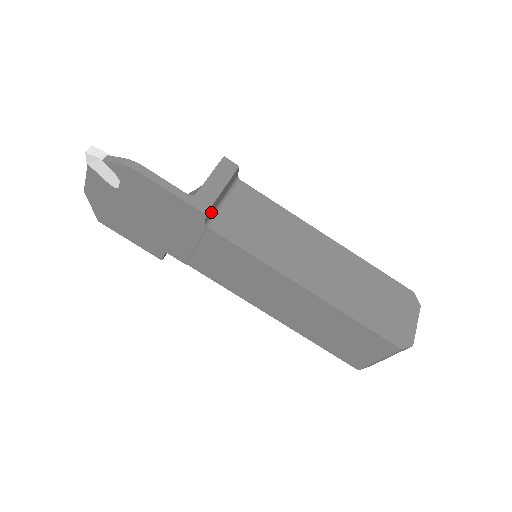
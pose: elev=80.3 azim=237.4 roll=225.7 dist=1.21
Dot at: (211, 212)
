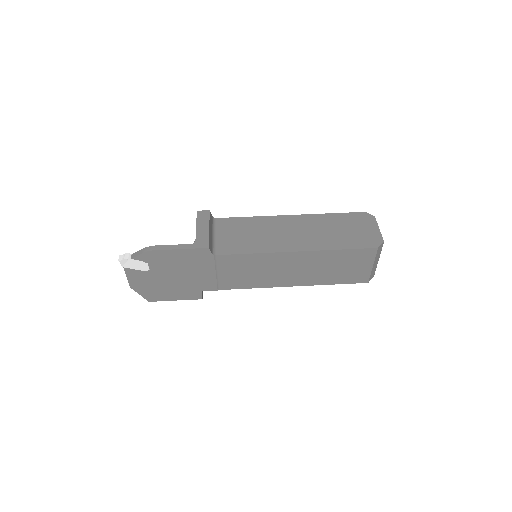
Dot at: (211, 246)
